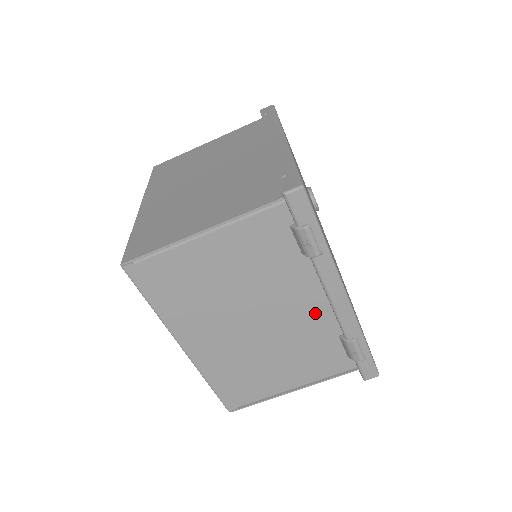
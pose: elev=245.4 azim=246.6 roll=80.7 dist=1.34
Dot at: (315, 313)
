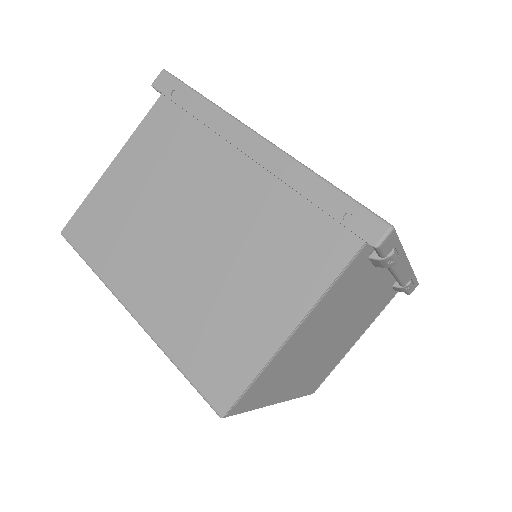
Dot at: (377, 290)
